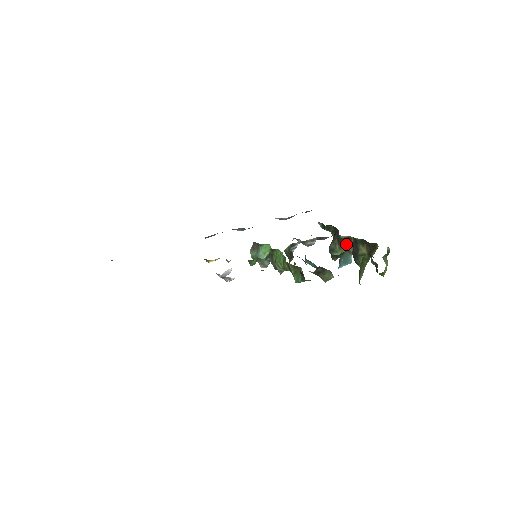
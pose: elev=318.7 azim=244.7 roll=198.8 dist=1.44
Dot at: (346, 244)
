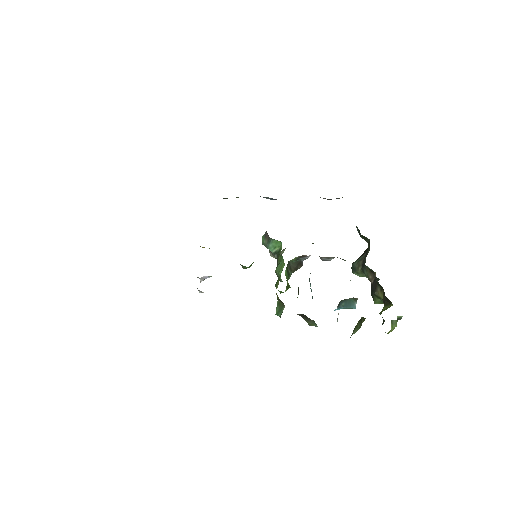
Dot at: (368, 273)
